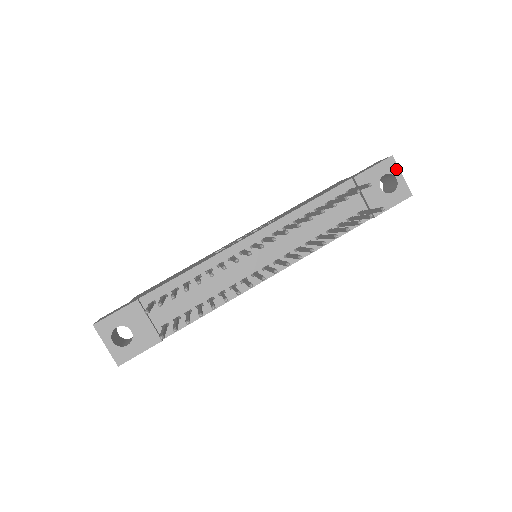
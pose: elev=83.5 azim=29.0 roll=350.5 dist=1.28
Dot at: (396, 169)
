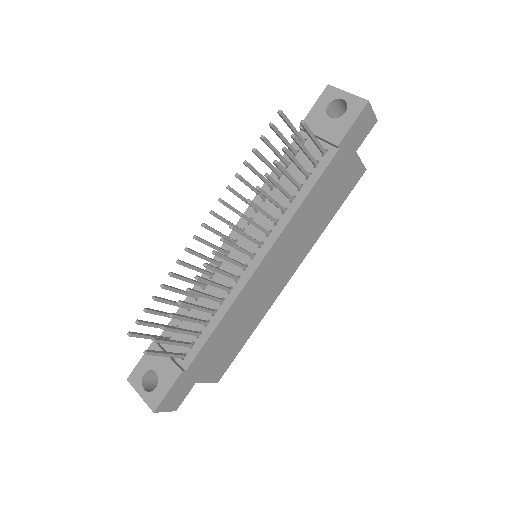
Dot at: (338, 92)
